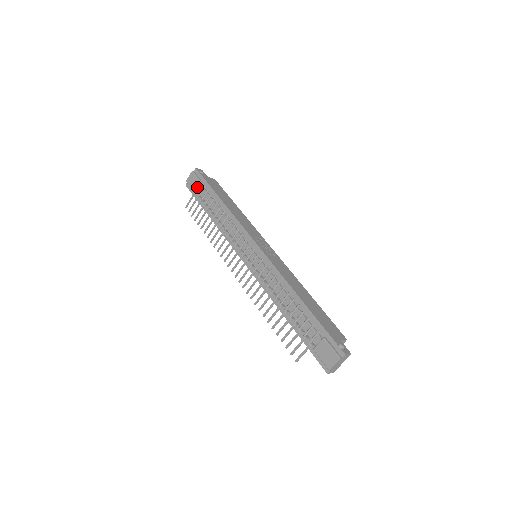
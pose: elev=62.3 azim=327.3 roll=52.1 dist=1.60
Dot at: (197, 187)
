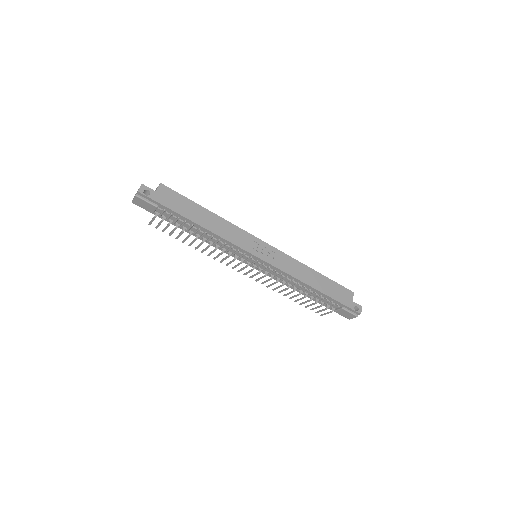
Dot at: (154, 211)
